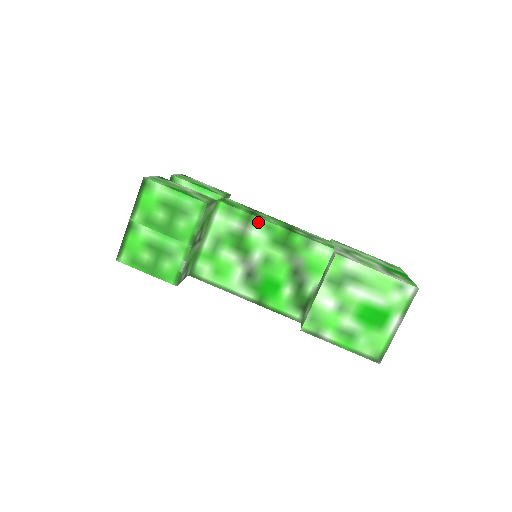
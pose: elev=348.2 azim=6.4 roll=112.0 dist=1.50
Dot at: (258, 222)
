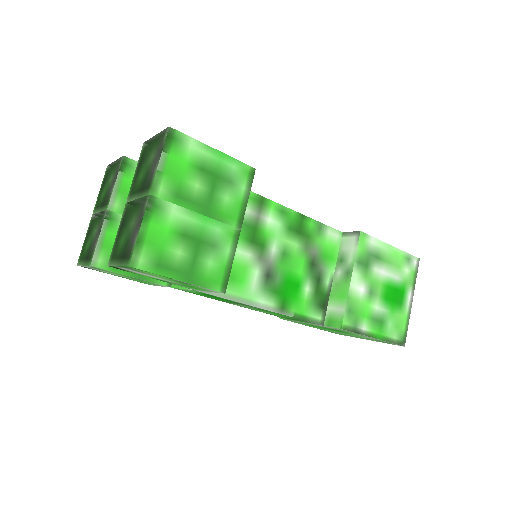
Dot at: (271, 206)
